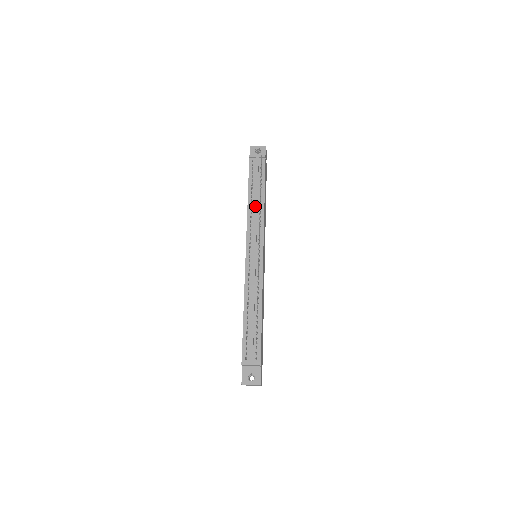
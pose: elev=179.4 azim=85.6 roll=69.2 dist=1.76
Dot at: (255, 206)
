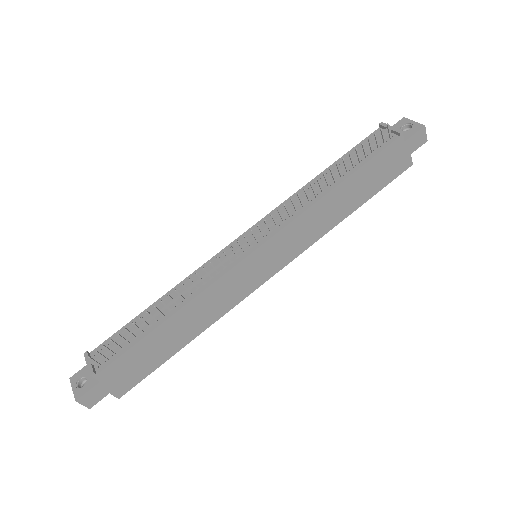
Dot at: occluded
